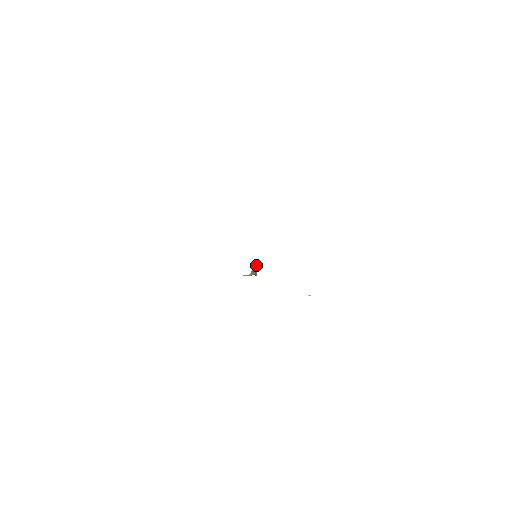
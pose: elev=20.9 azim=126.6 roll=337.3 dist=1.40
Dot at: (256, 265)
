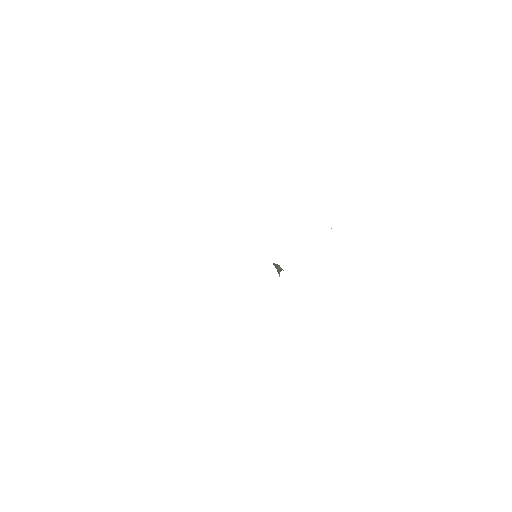
Dot at: (275, 266)
